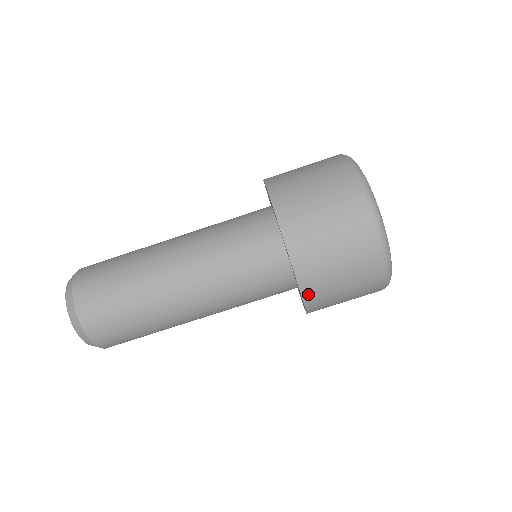
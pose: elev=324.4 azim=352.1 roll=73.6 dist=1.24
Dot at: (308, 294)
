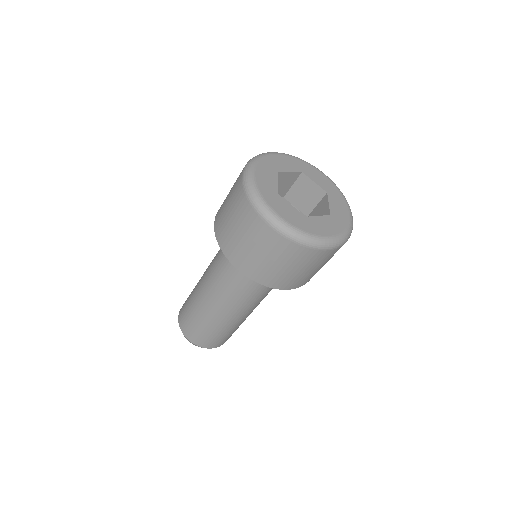
Dot at: (301, 285)
